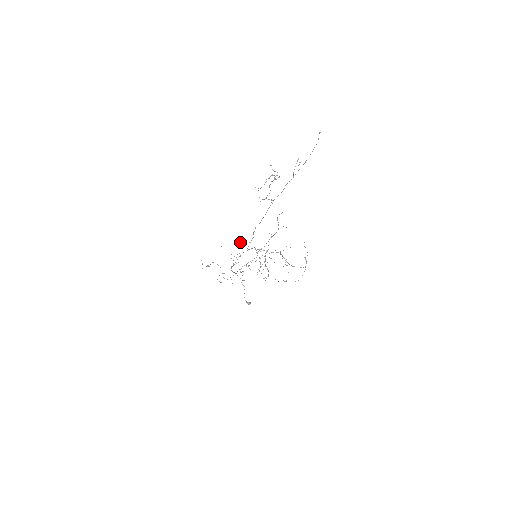
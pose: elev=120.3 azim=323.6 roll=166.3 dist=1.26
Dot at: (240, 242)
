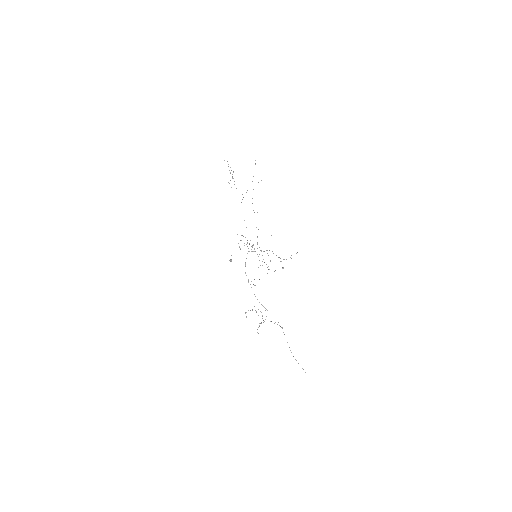
Dot at: occluded
